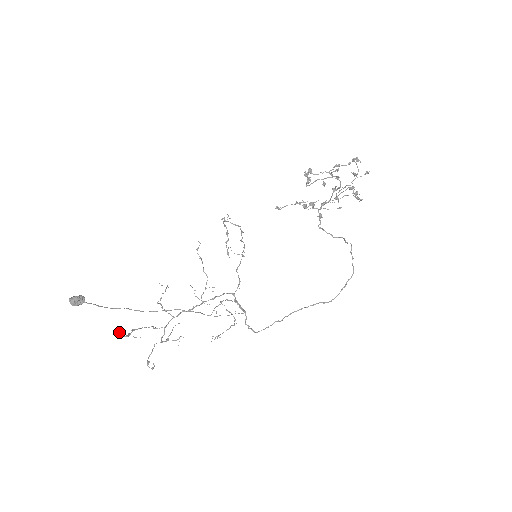
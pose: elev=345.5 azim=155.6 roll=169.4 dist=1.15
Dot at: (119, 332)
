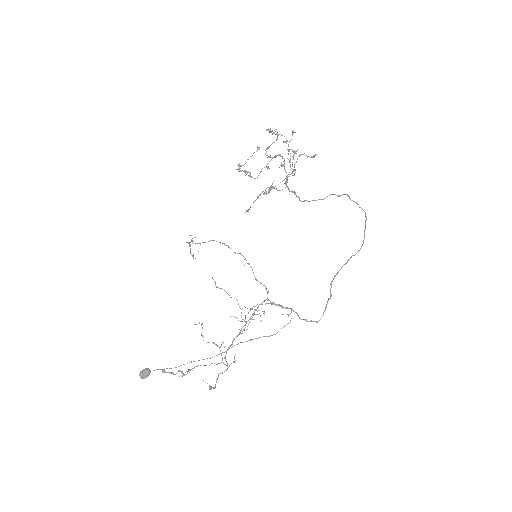
Dot at: (164, 370)
